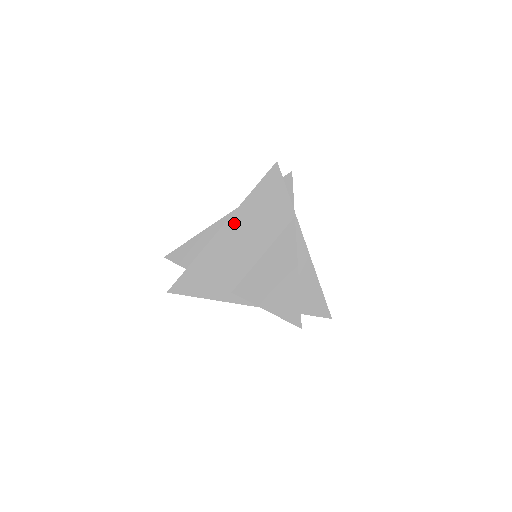
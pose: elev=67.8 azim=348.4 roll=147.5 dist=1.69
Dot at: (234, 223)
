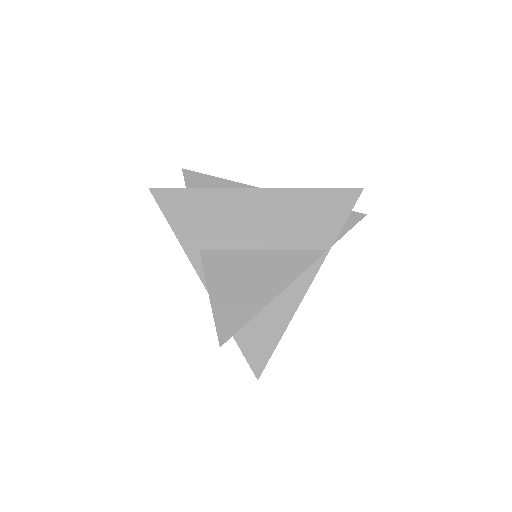
Dot at: (270, 197)
